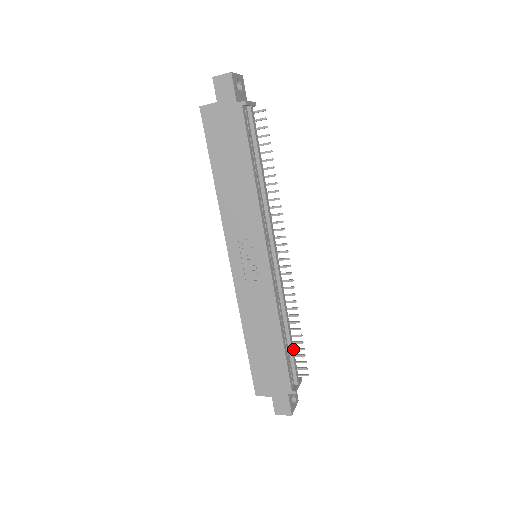
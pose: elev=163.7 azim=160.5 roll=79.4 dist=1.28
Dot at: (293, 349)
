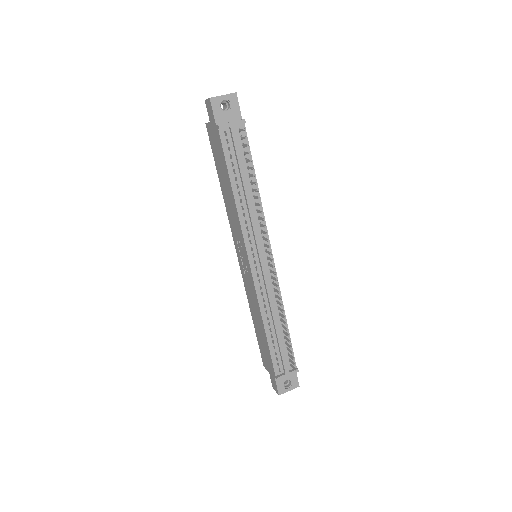
Dot at: (283, 344)
